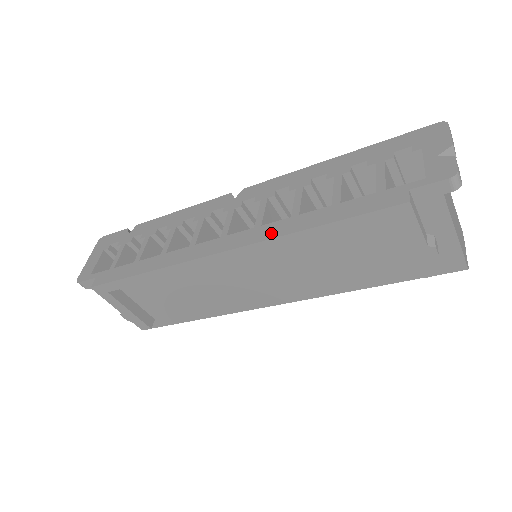
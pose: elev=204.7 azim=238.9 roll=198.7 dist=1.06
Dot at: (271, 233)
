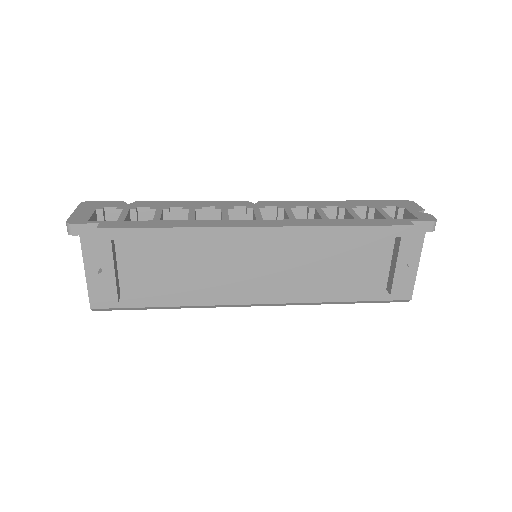
Dot at: (310, 223)
